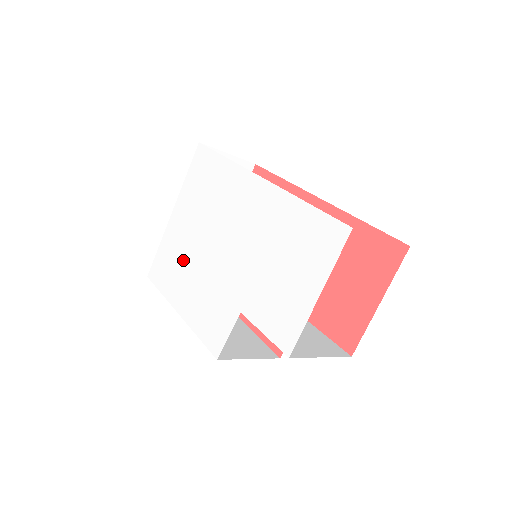
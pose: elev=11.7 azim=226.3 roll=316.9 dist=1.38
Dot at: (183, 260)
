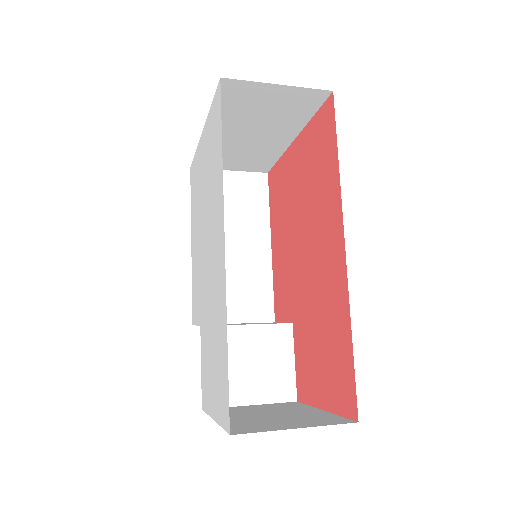
Dot at: (197, 204)
